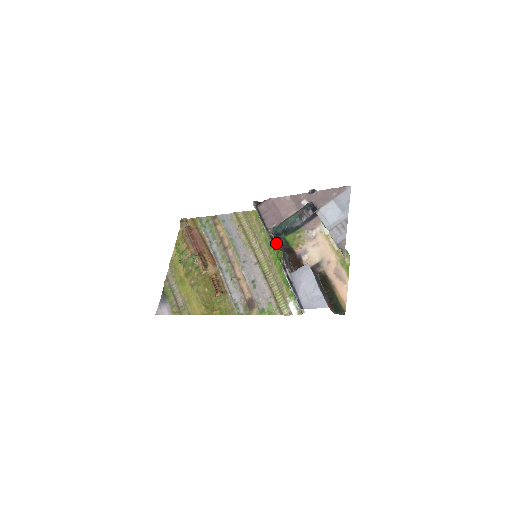
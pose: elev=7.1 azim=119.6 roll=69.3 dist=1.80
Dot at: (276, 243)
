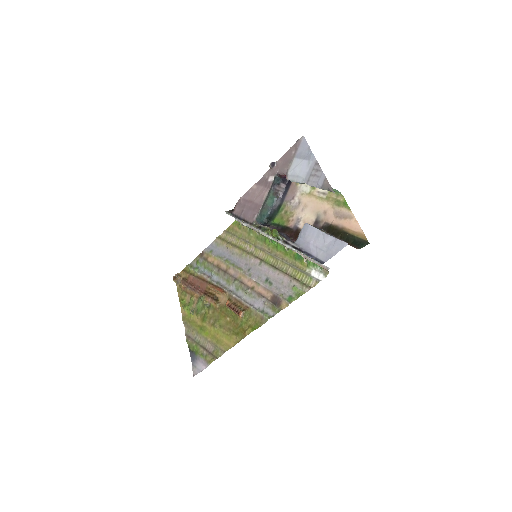
Dot at: (266, 229)
